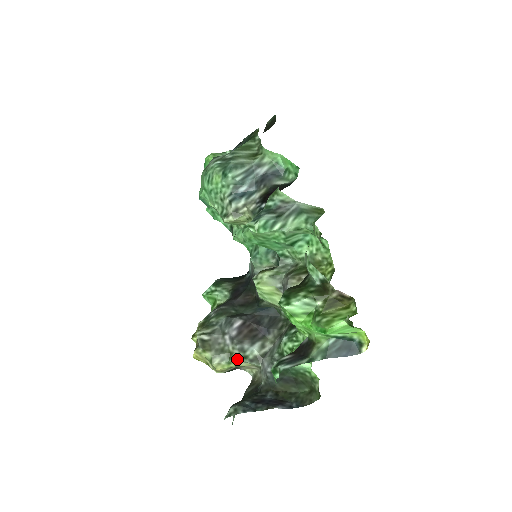
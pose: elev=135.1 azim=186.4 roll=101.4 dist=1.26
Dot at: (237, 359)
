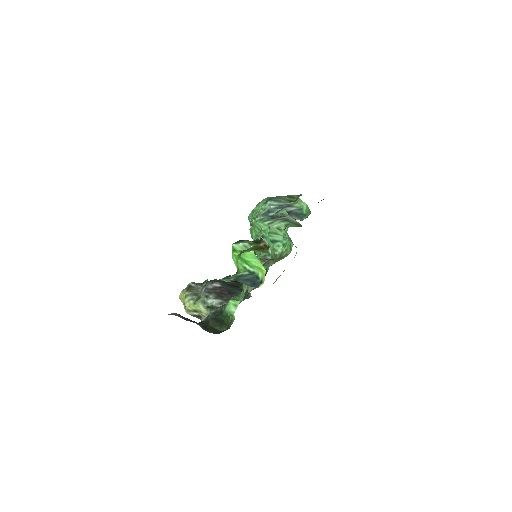
Dot at: (201, 302)
